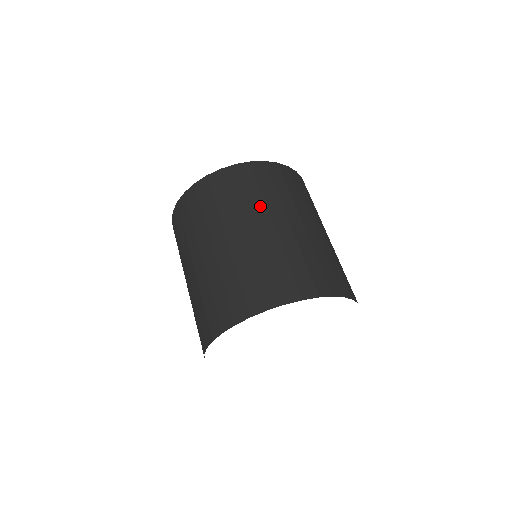
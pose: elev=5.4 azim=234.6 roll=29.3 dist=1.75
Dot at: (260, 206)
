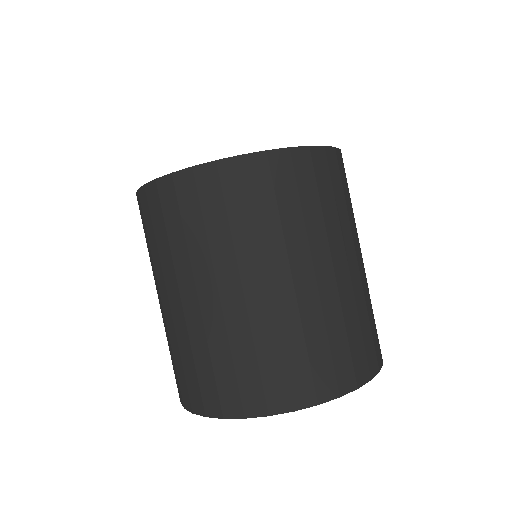
Dot at: (249, 249)
